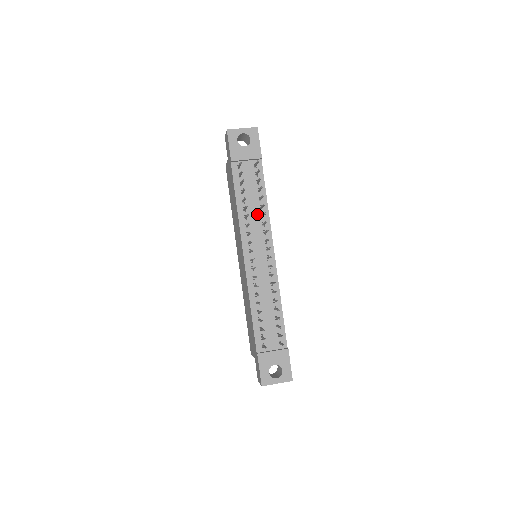
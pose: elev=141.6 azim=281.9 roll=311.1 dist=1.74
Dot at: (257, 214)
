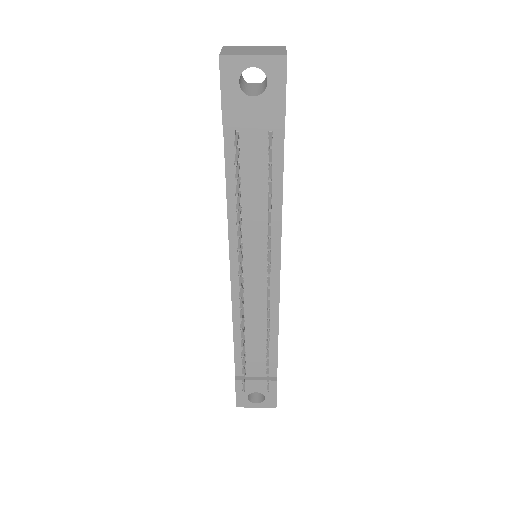
Dot at: (261, 217)
